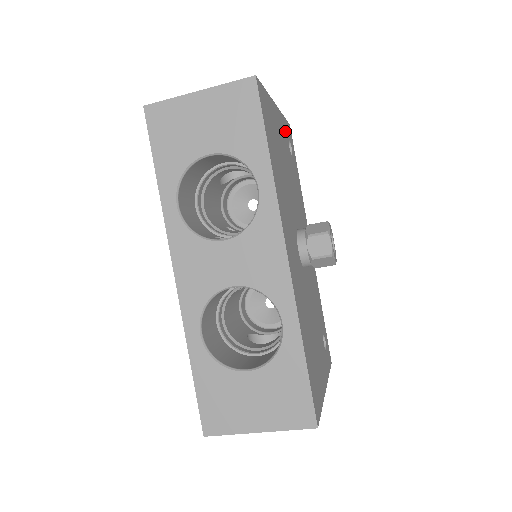
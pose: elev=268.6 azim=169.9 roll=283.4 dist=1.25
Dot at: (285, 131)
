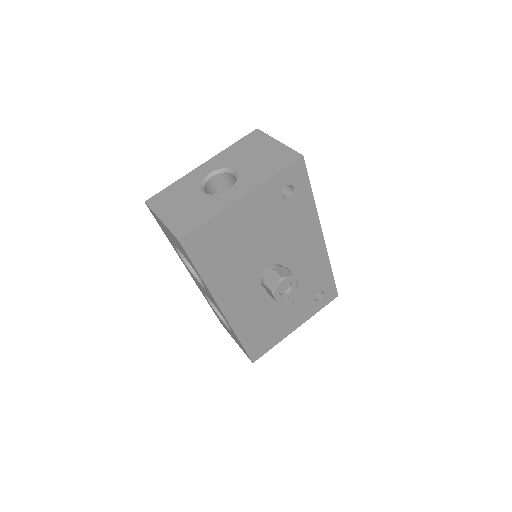
Dot at: (272, 191)
